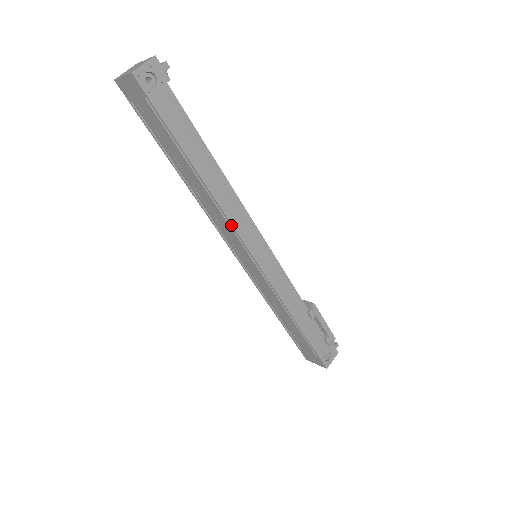
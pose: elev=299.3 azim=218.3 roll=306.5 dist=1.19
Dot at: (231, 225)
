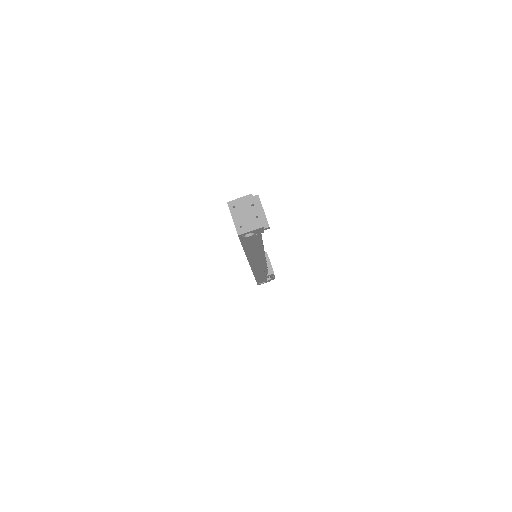
Dot at: (249, 262)
